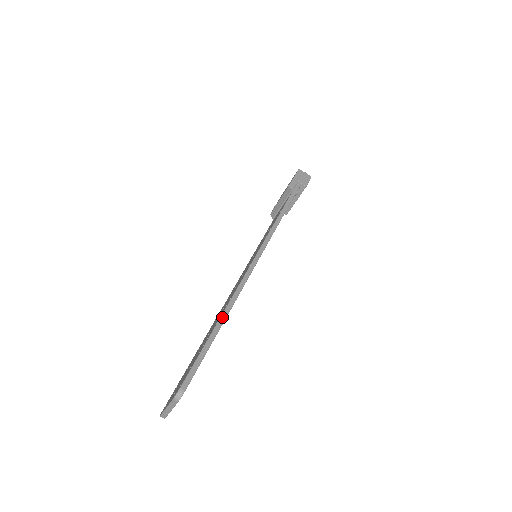
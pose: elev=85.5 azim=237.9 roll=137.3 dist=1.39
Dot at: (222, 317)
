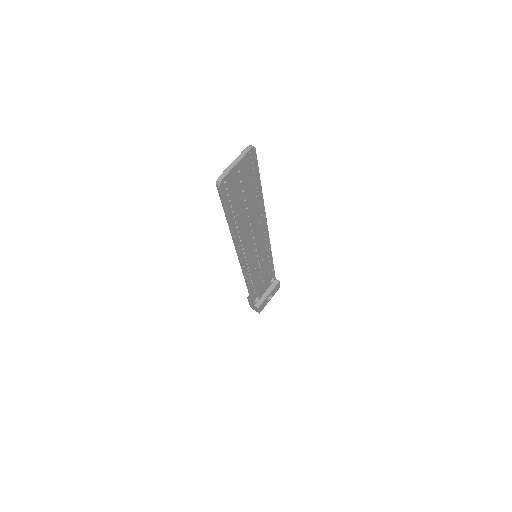
Dot at: occluded
